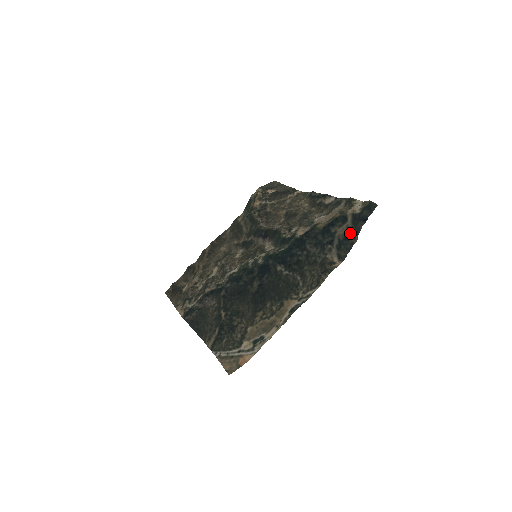
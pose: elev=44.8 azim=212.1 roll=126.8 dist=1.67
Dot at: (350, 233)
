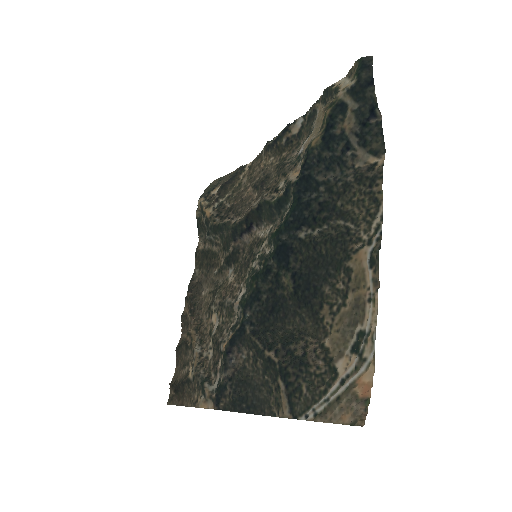
Dot at: (364, 115)
